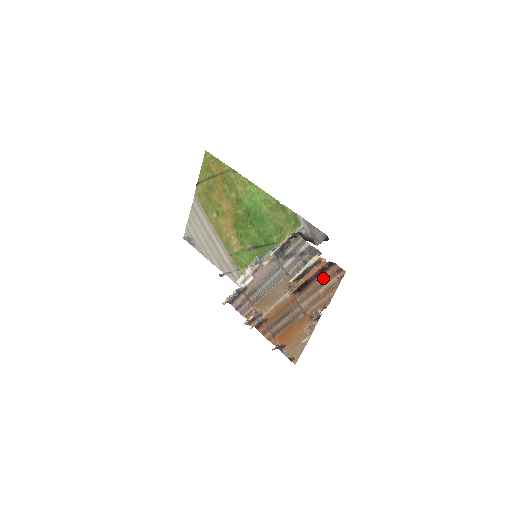
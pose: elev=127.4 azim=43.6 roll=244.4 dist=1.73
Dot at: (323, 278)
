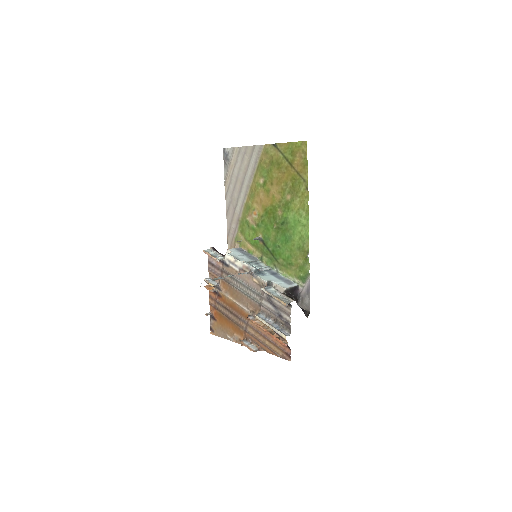
Dot at: (276, 341)
